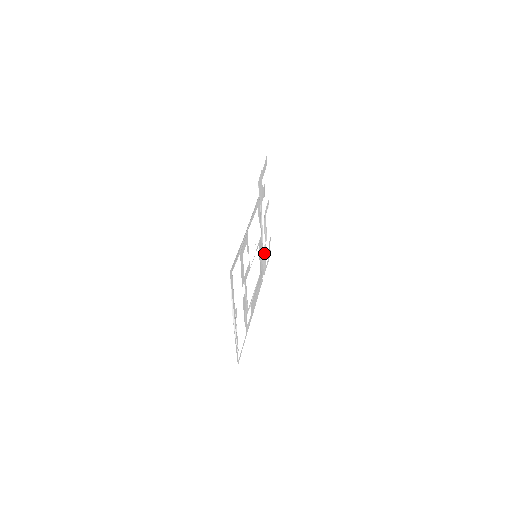
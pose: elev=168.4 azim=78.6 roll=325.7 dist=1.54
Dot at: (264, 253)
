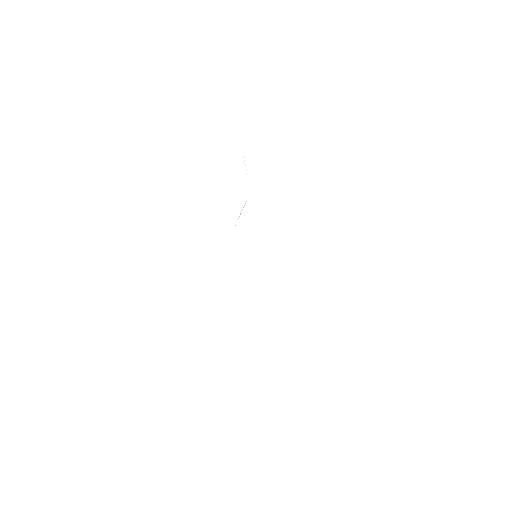
Dot at: occluded
